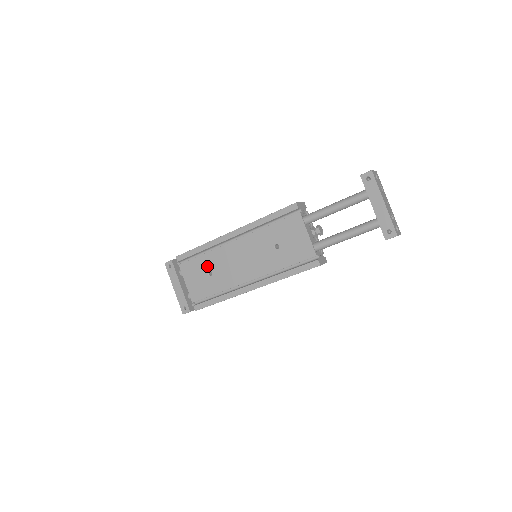
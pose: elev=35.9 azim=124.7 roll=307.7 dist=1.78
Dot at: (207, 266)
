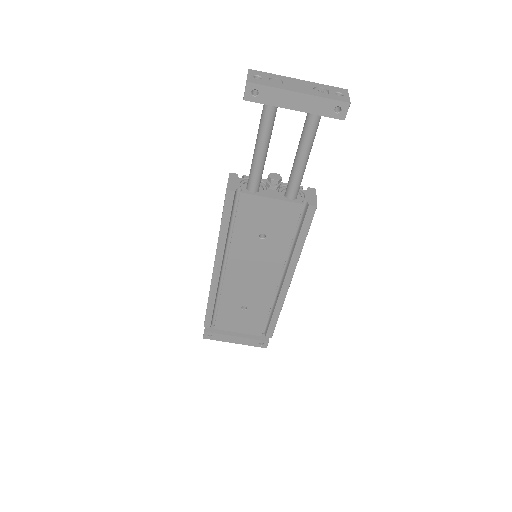
Dot at: (234, 307)
